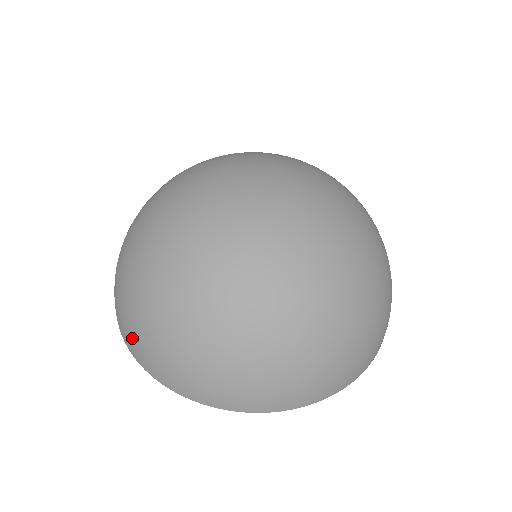
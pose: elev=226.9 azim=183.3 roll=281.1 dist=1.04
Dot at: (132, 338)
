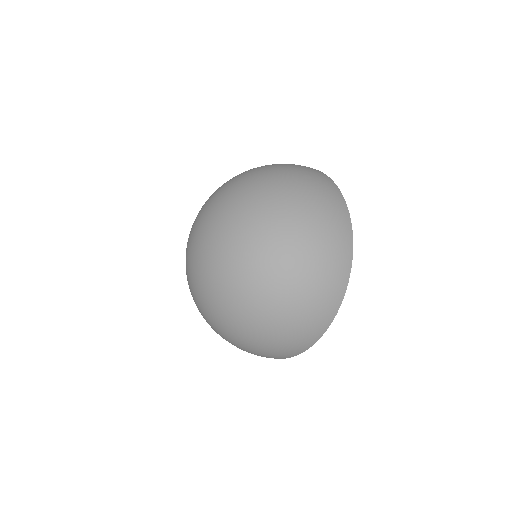
Dot at: (273, 356)
